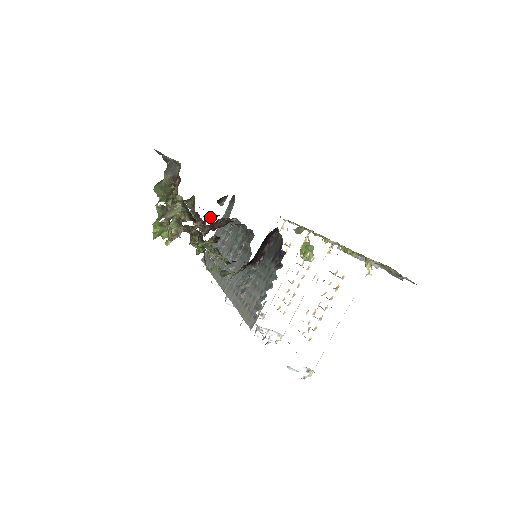
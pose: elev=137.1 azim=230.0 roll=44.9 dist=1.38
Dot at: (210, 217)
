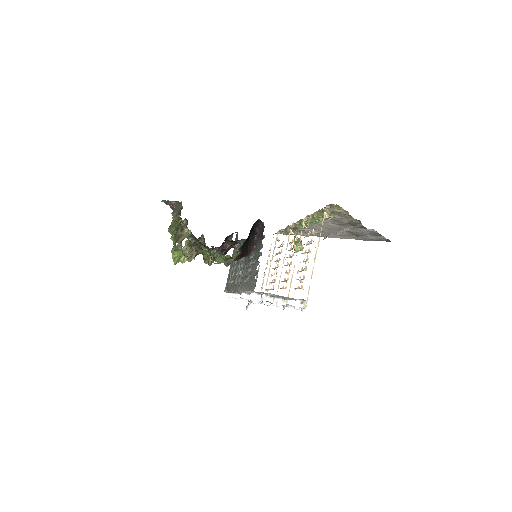
Dot at: occluded
